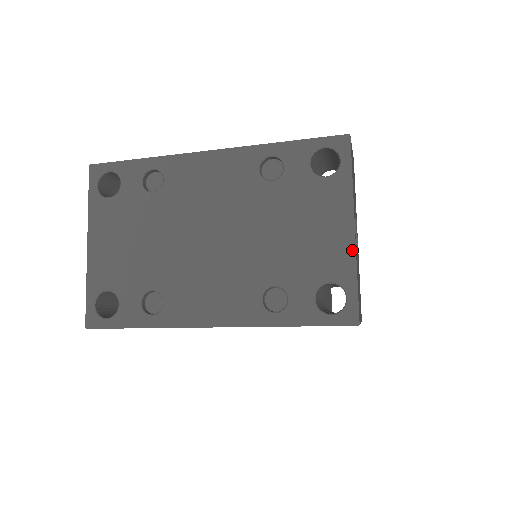
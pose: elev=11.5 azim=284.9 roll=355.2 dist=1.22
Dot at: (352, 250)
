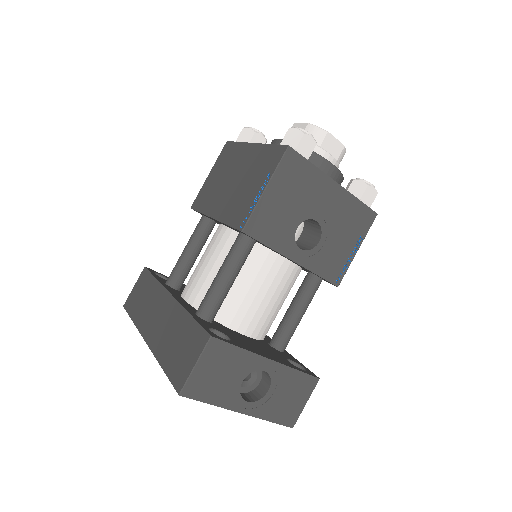
Dot at: (253, 416)
